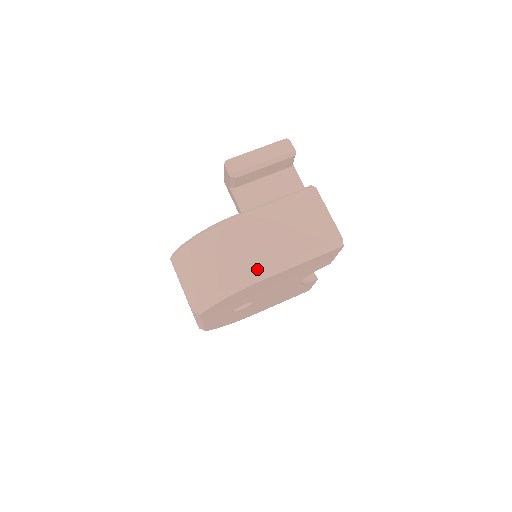
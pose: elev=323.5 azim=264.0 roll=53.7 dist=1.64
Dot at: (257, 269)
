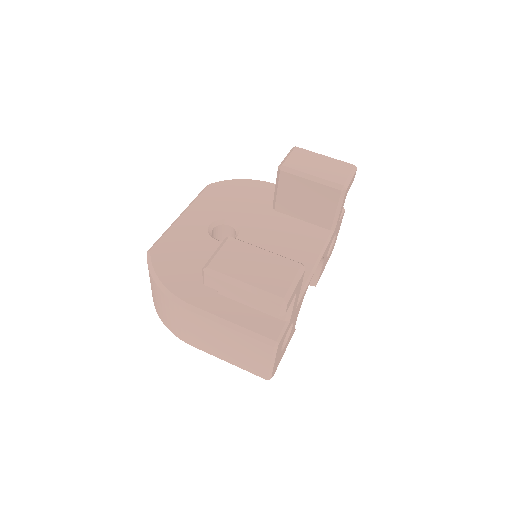
Dot at: (188, 342)
